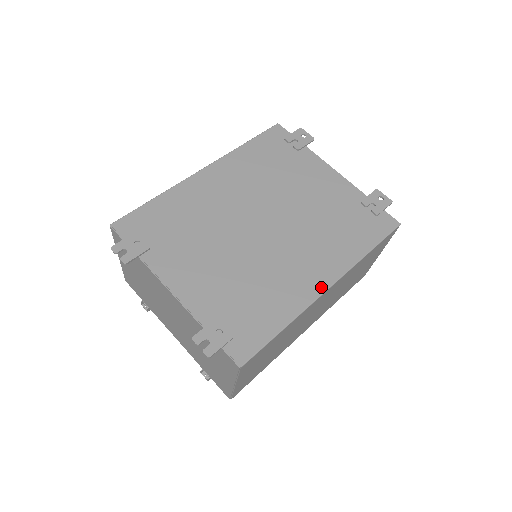
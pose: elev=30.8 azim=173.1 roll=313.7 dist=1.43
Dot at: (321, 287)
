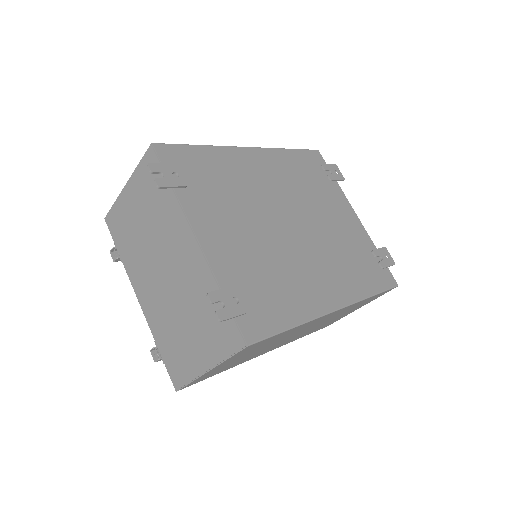
Dot at: (331, 306)
